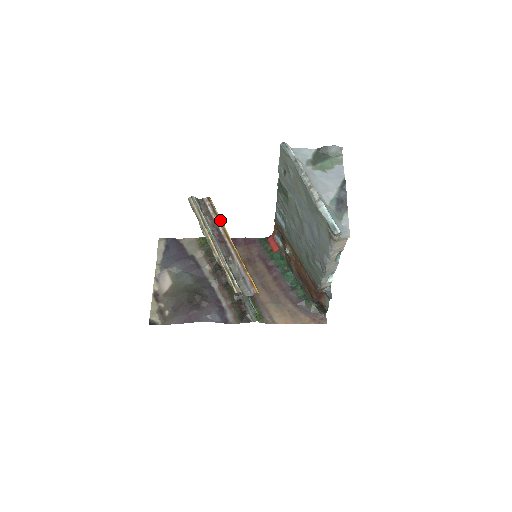
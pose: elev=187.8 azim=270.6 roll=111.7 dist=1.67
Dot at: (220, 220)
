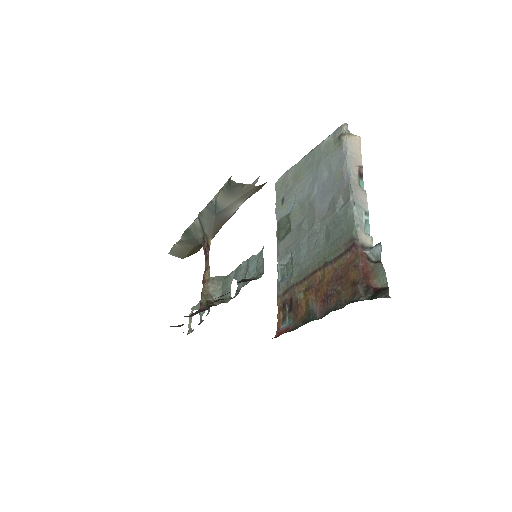
Dot at: occluded
